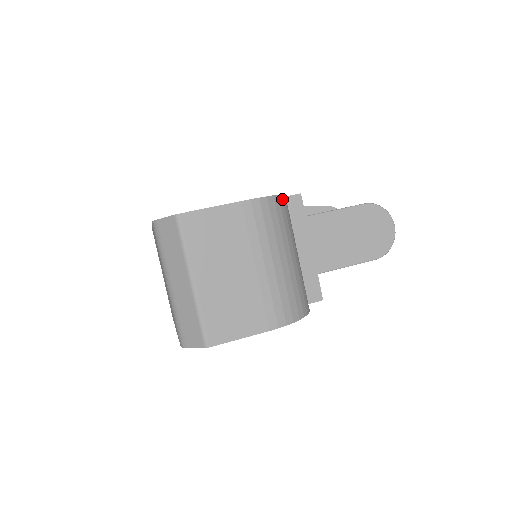
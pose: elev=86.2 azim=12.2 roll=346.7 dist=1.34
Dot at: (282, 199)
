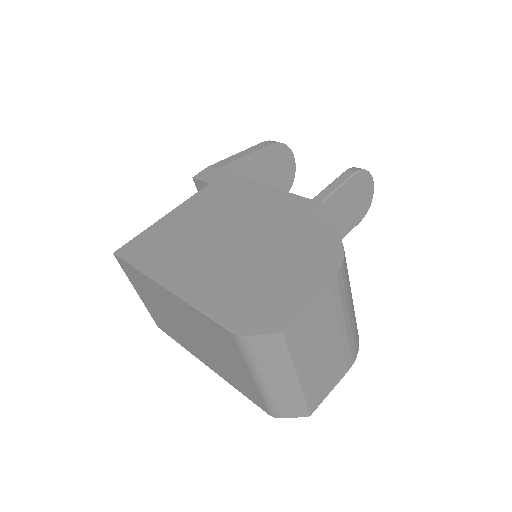
Dot at: (342, 245)
